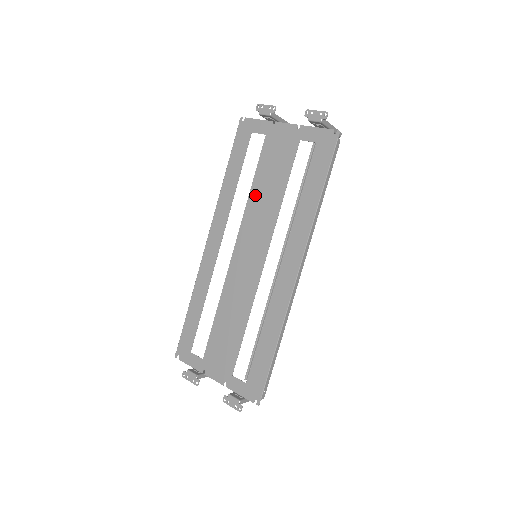
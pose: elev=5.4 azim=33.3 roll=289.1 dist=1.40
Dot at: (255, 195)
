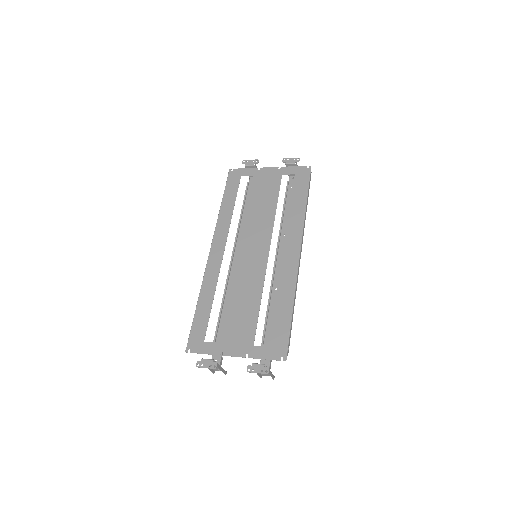
Dot at: (251, 212)
